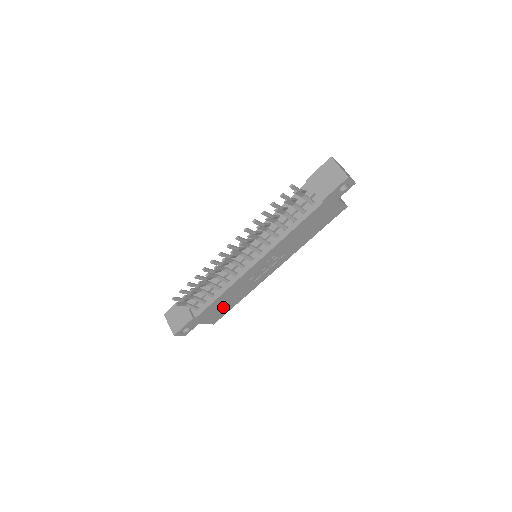
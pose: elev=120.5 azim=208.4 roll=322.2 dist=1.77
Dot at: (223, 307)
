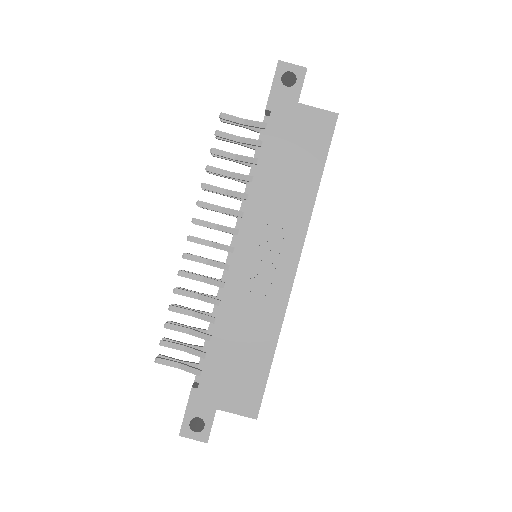
Dot at: (244, 366)
